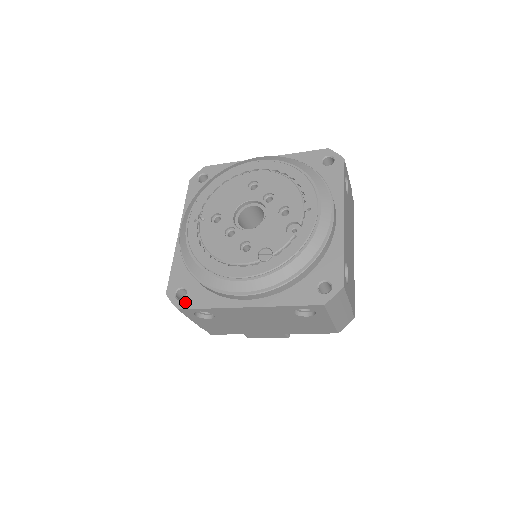
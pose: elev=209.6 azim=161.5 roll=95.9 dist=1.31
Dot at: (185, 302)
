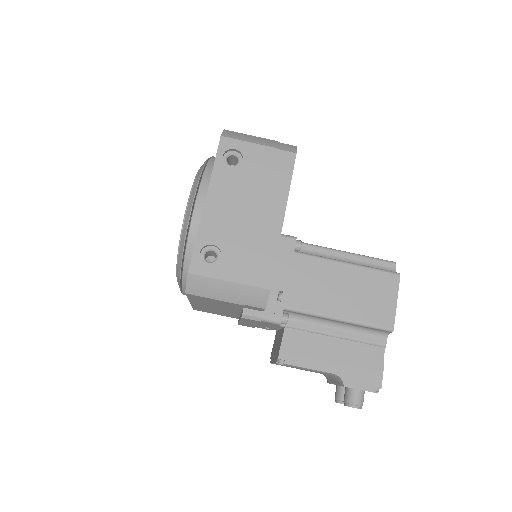
Dot at: (190, 267)
